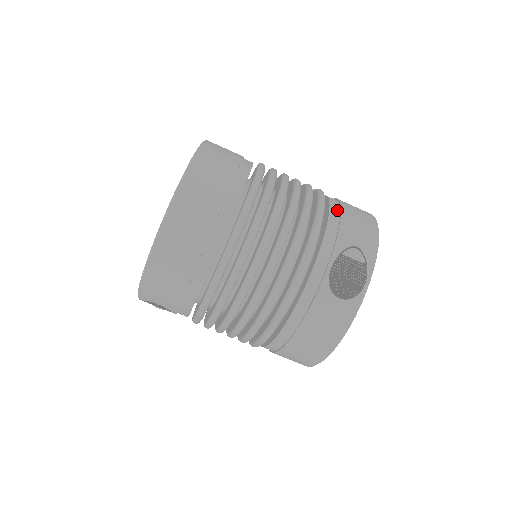
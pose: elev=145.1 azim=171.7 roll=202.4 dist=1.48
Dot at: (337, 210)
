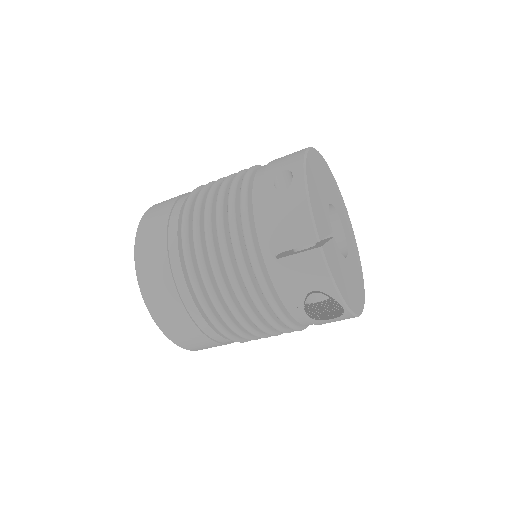
Dot at: (272, 259)
